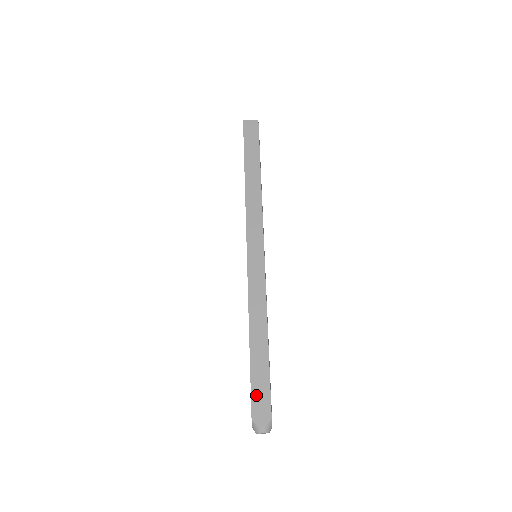
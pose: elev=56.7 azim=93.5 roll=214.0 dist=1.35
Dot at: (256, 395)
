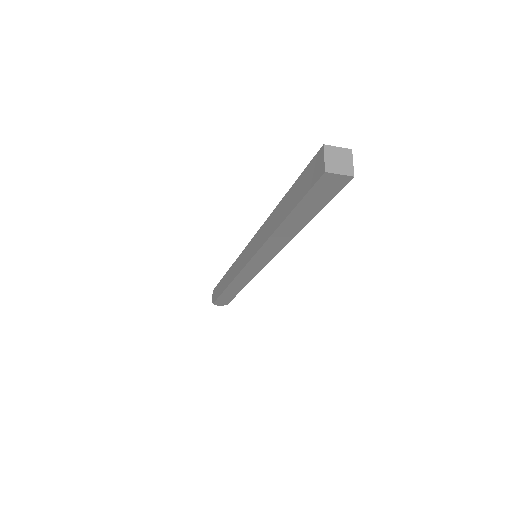
Dot at: (220, 301)
